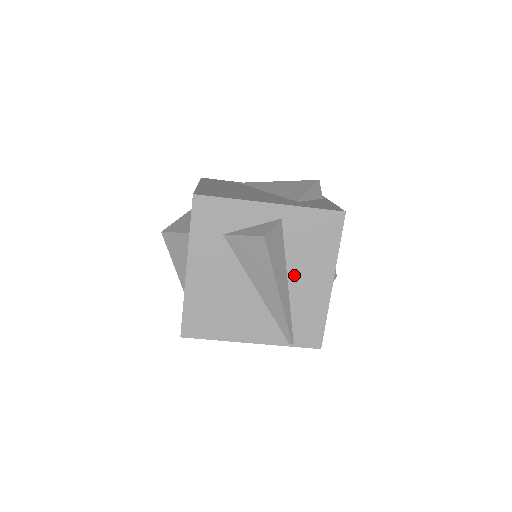
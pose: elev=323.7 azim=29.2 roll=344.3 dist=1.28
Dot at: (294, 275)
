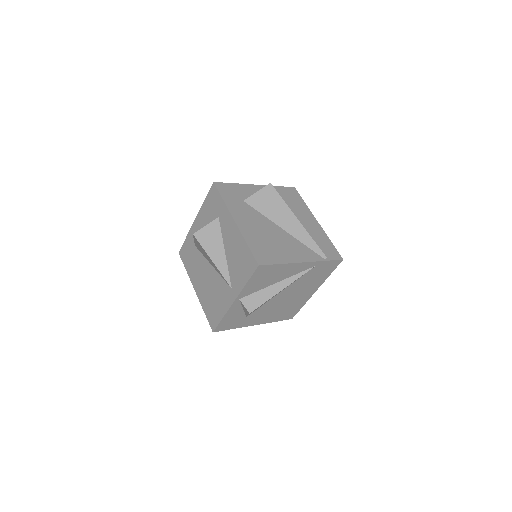
Dot at: occluded
